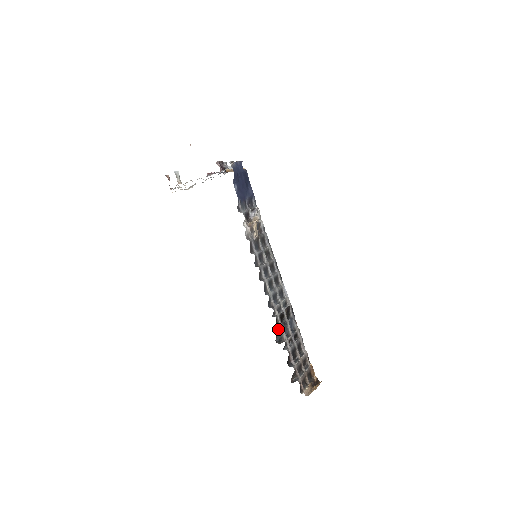
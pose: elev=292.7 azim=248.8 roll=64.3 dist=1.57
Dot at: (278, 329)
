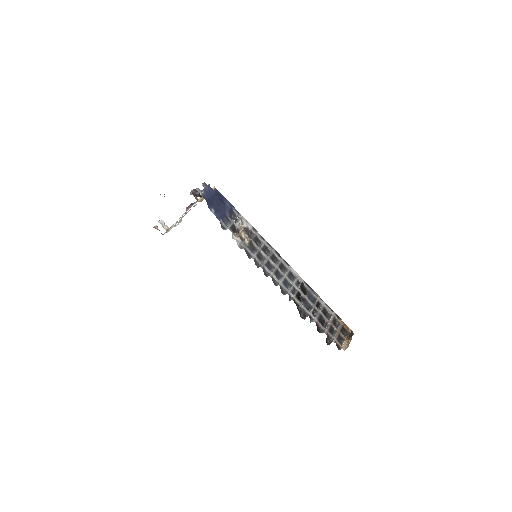
Dot at: (299, 308)
